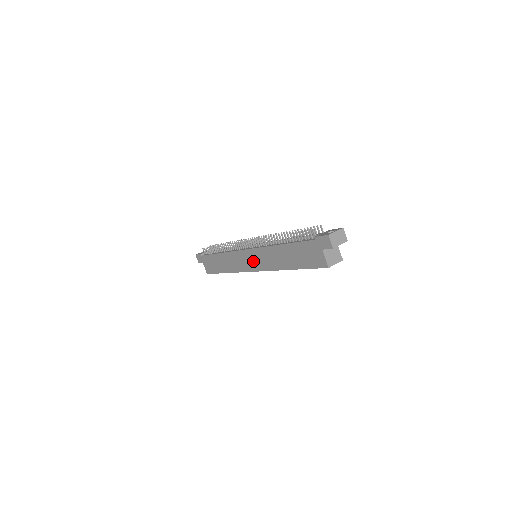
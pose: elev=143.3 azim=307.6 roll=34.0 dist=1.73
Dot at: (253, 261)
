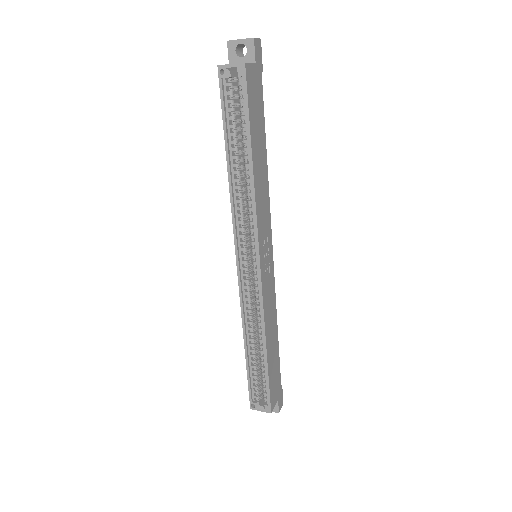
Dot at: occluded
